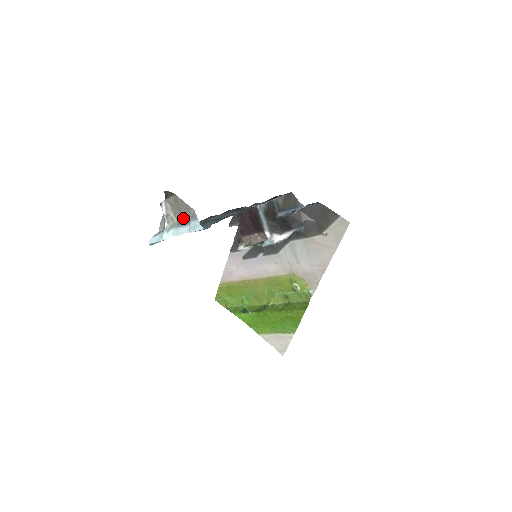
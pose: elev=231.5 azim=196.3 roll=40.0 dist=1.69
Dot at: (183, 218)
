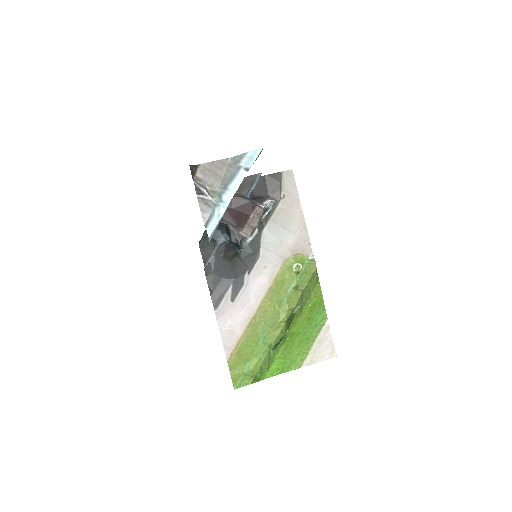
Dot at: (225, 177)
